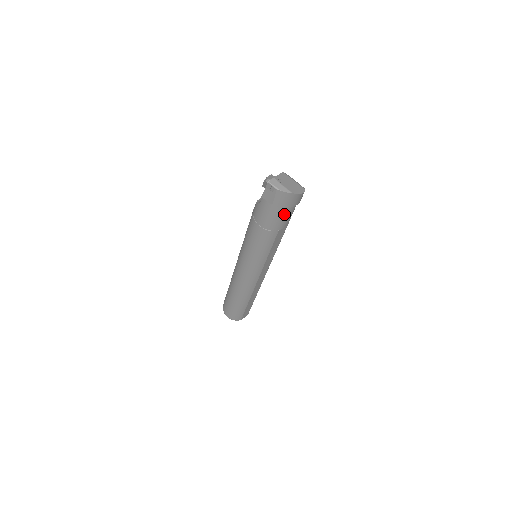
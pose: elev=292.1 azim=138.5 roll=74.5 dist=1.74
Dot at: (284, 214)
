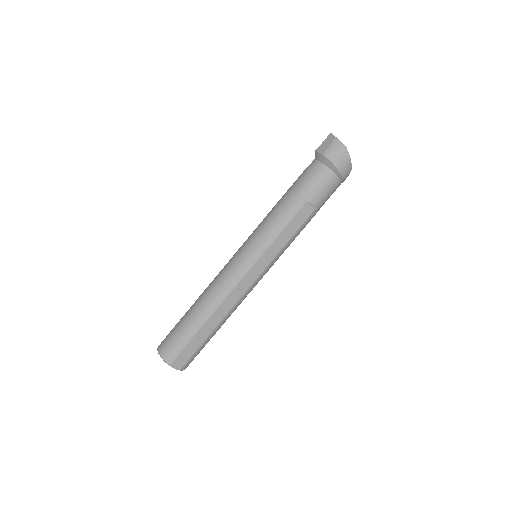
Dot at: (323, 179)
